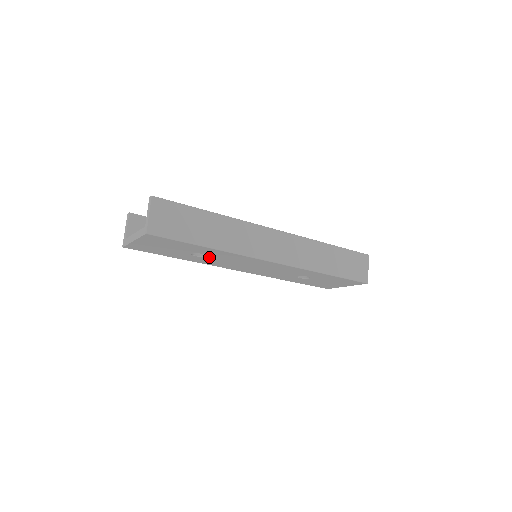
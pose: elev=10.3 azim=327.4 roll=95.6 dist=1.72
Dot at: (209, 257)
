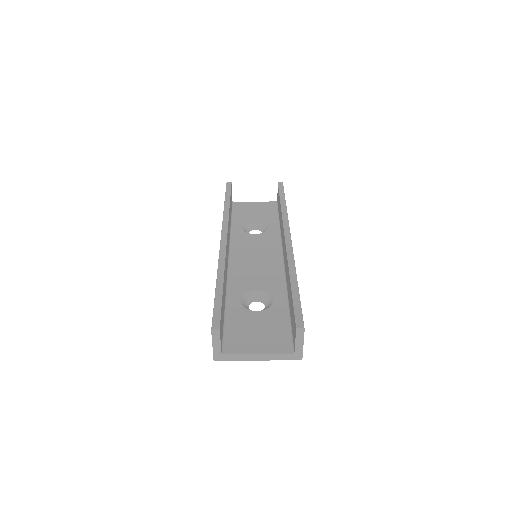
Dot at: (256, 298)
